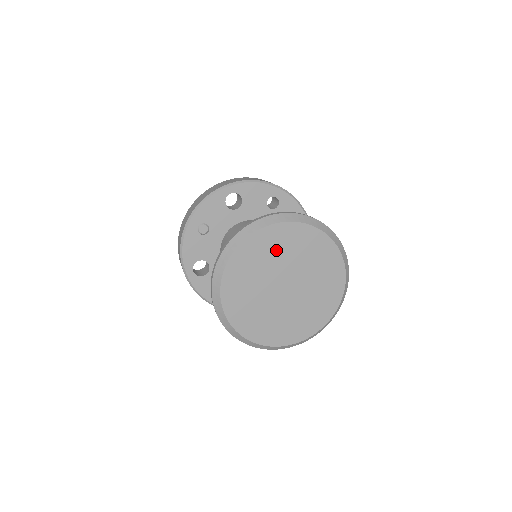
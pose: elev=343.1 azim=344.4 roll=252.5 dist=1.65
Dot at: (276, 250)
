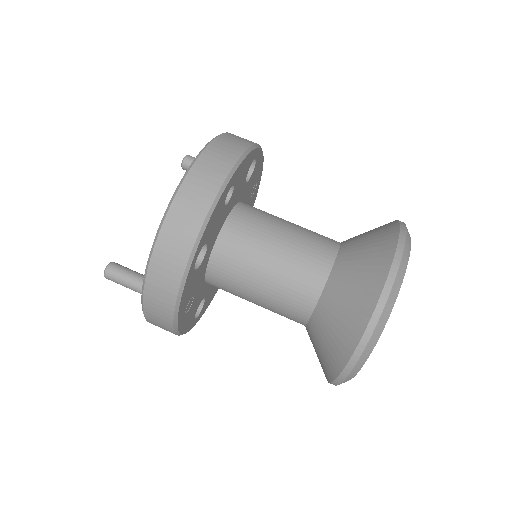
Dot at: occluded
